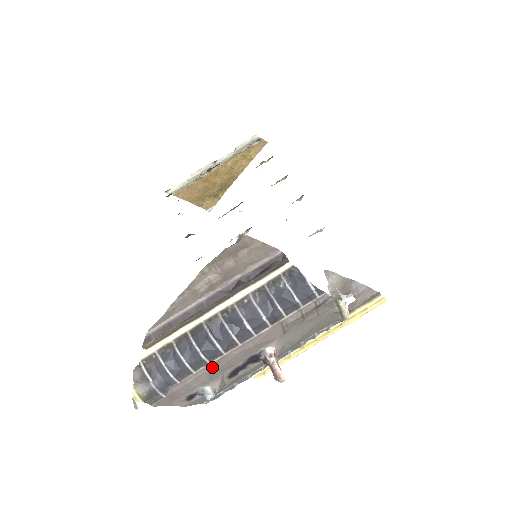
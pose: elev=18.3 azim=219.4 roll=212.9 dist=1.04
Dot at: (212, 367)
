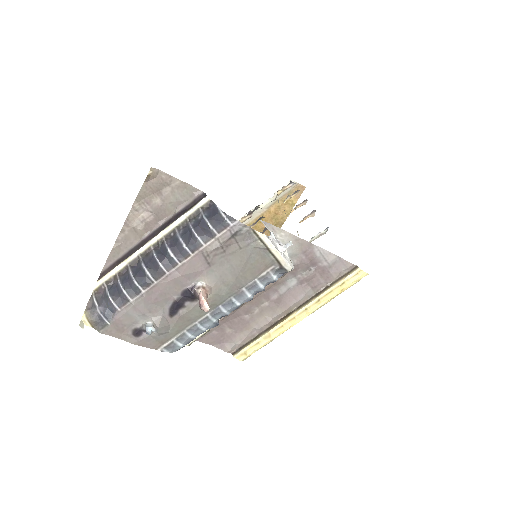
Dot at: (147, 296)
